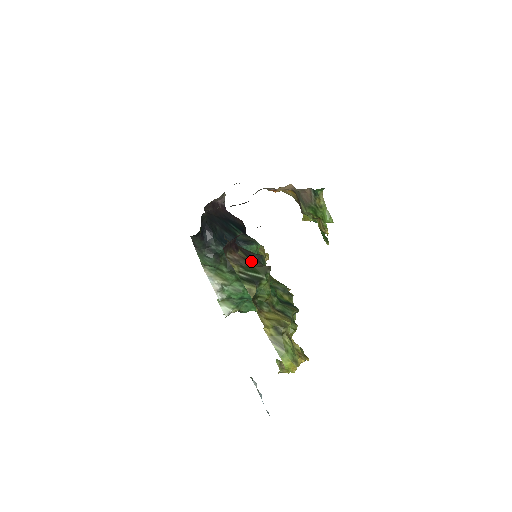
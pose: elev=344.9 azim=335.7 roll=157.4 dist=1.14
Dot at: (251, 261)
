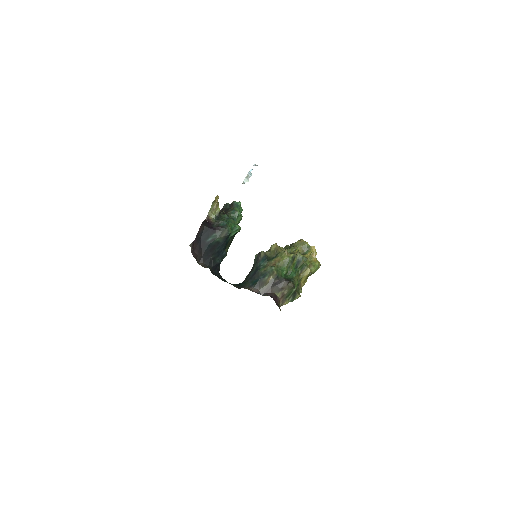
Dot at: (283, 289)
